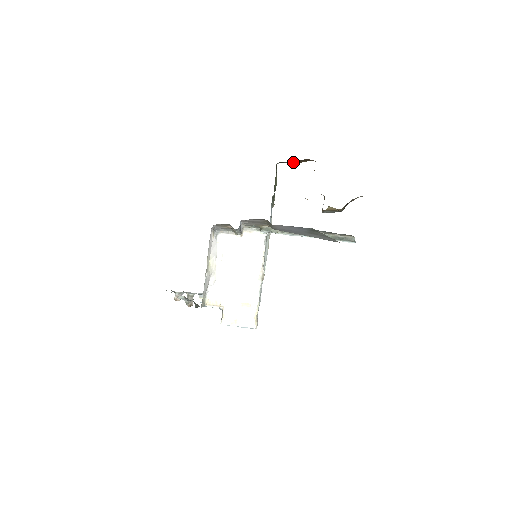
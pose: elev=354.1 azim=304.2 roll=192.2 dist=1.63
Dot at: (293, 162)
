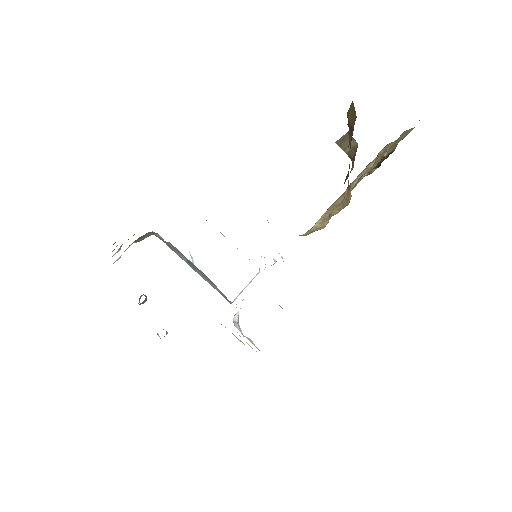
Dot at: occluded
